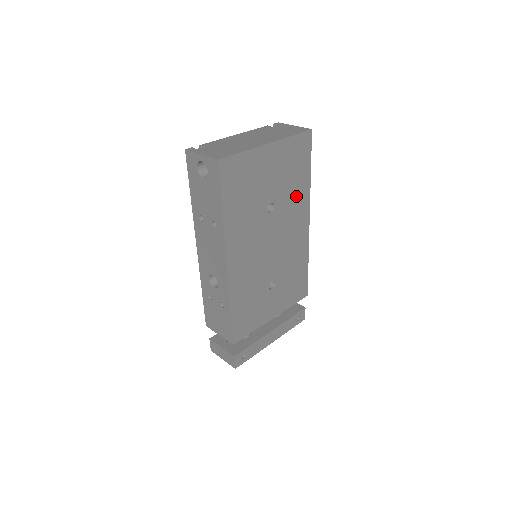
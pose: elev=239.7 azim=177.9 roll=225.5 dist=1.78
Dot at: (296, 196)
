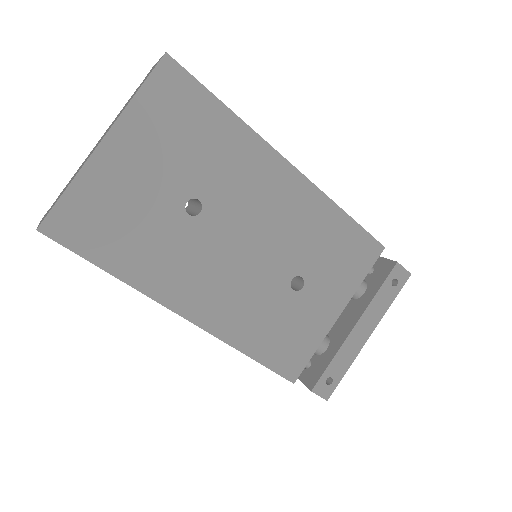
Dot at: (229, 157)
